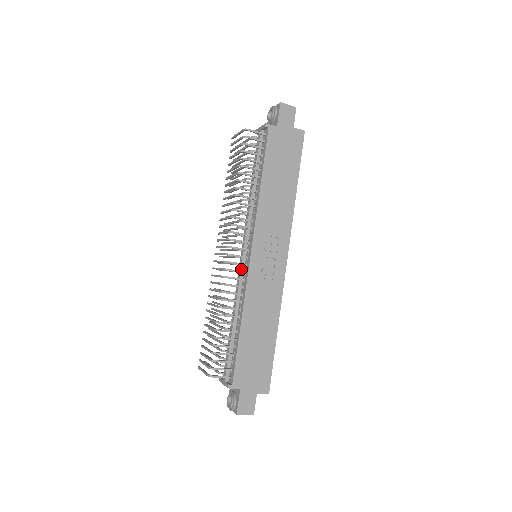
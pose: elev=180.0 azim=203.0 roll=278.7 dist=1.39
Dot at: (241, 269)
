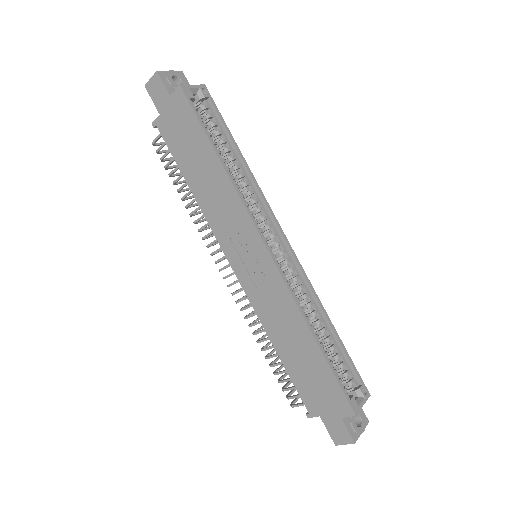
Dot at: occluded
